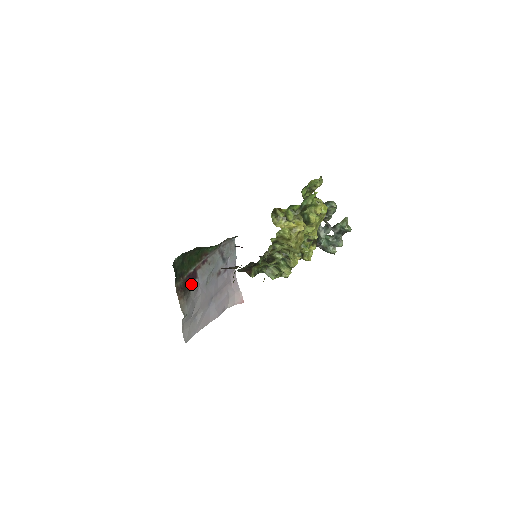
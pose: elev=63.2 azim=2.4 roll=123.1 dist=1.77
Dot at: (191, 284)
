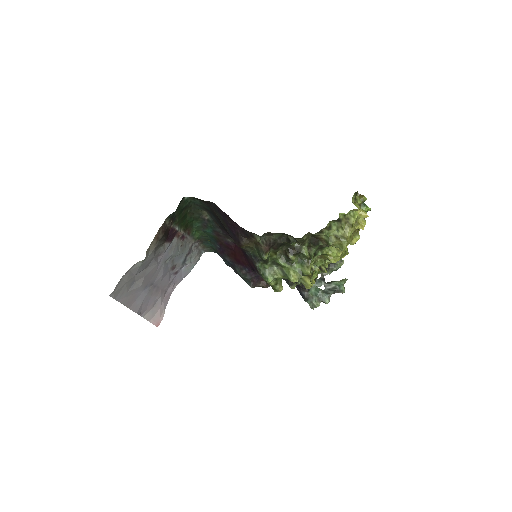
Dot at: (165, 241)
